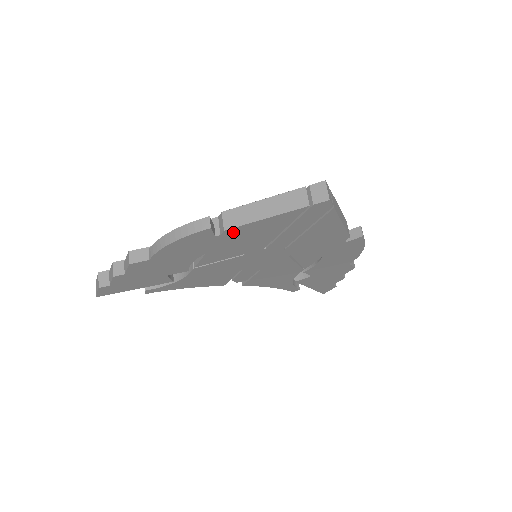
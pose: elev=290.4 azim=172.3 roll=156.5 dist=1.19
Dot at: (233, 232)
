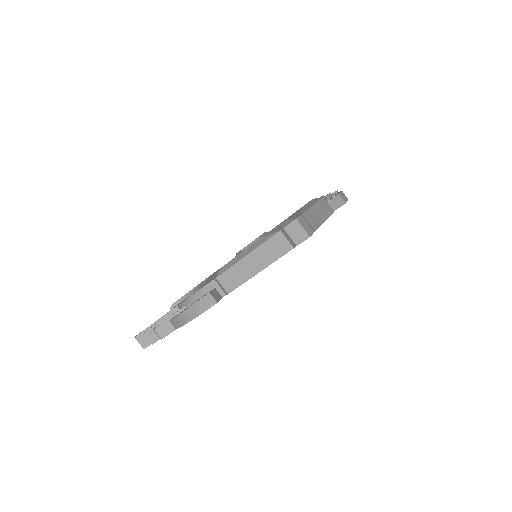
Dot at: occluded
